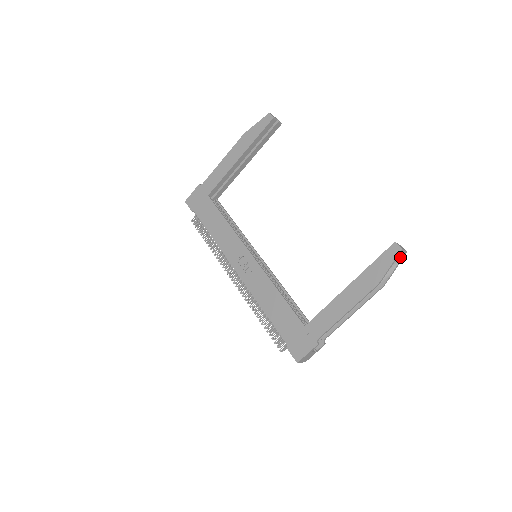
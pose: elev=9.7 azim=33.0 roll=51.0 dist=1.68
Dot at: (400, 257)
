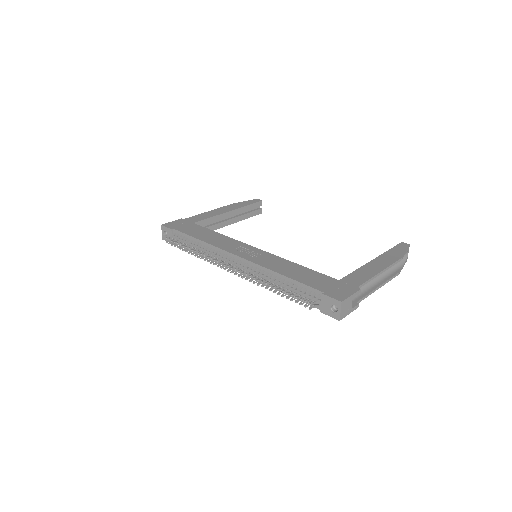
Dot at: (405, 257)
